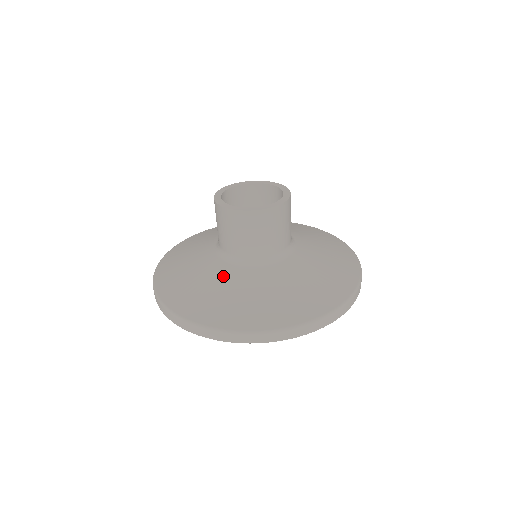
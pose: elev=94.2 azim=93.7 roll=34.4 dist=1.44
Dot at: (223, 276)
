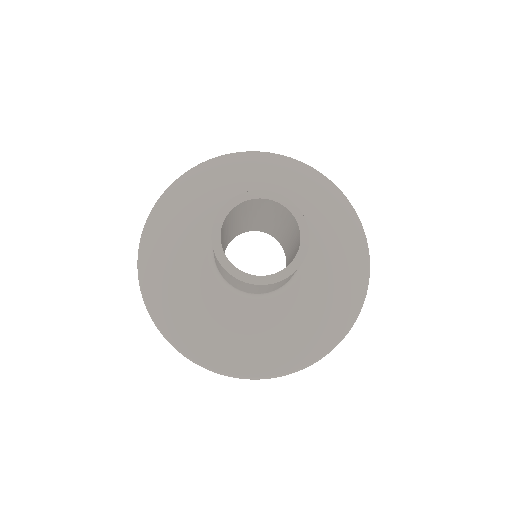
Dot at: (217, 305)
